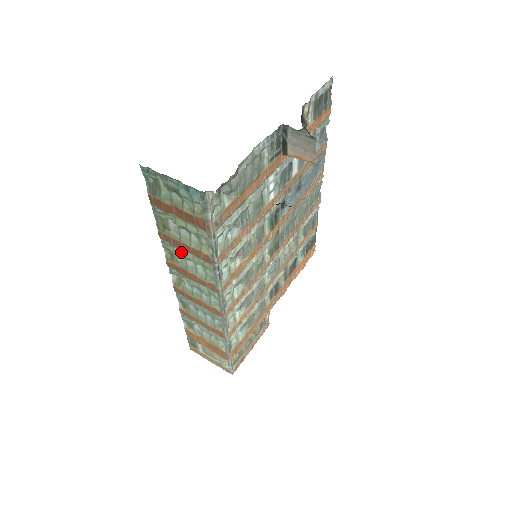
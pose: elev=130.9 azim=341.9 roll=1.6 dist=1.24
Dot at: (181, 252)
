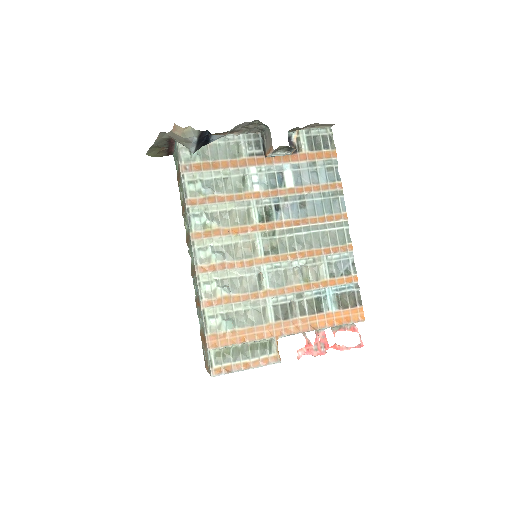
Dot at: occluded
